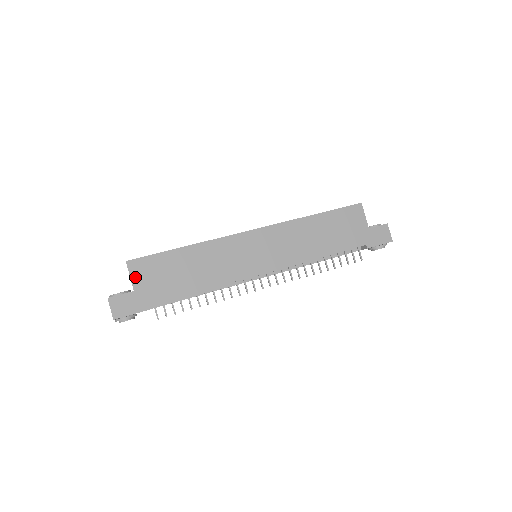
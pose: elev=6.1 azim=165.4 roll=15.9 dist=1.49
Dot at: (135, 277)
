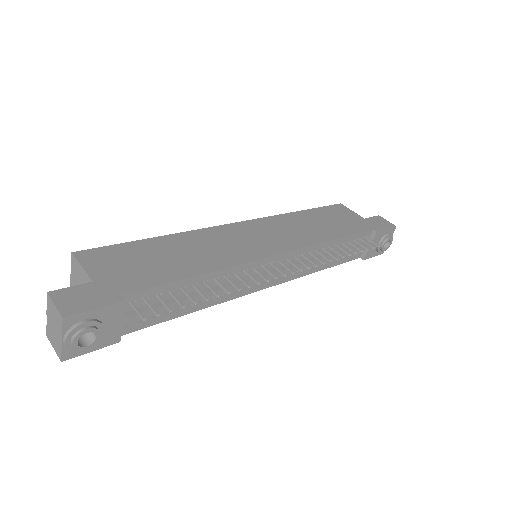
Dot at: (91, 267)
